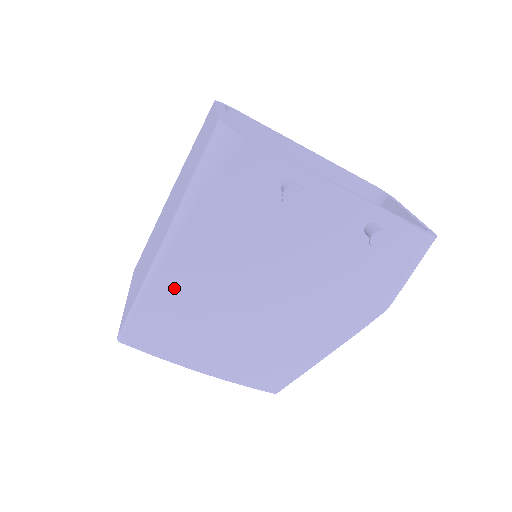
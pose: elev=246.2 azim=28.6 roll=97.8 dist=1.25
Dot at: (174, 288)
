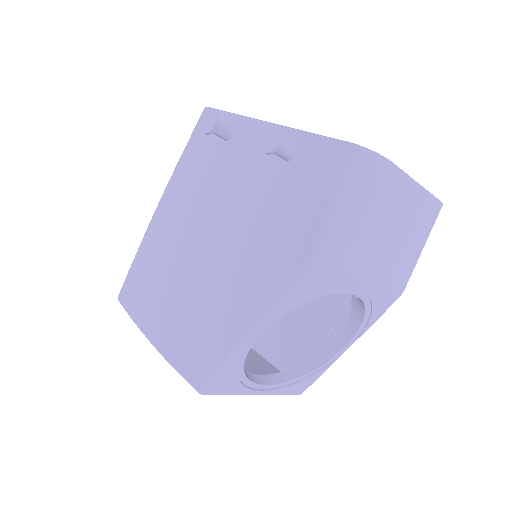
Dot at: (153, 242)
